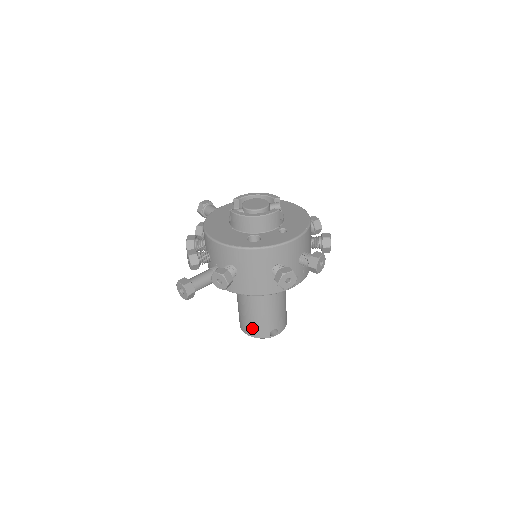
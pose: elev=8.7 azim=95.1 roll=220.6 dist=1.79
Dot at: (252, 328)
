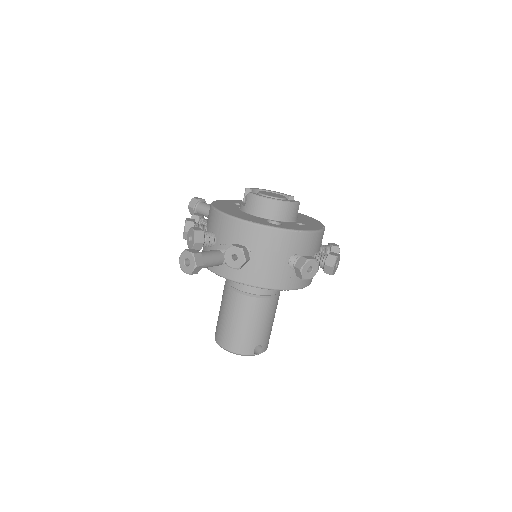
Dot at: (235, 340)
